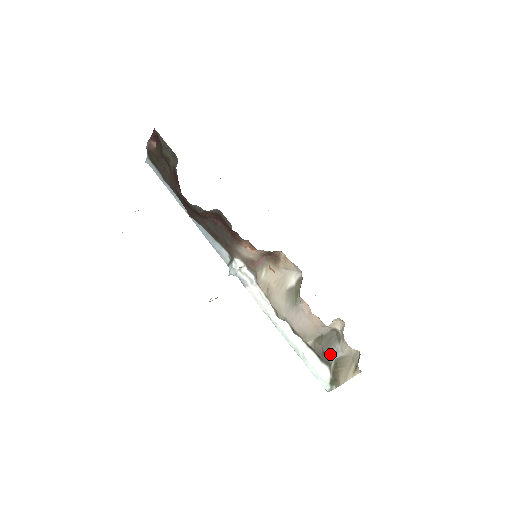
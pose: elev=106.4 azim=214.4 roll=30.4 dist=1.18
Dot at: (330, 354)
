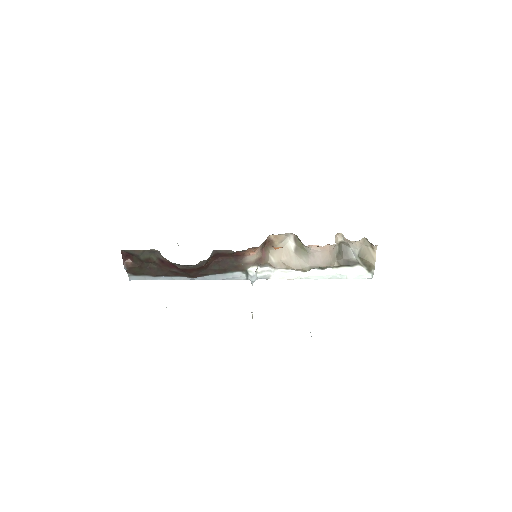
Dot at: (352, 258)
